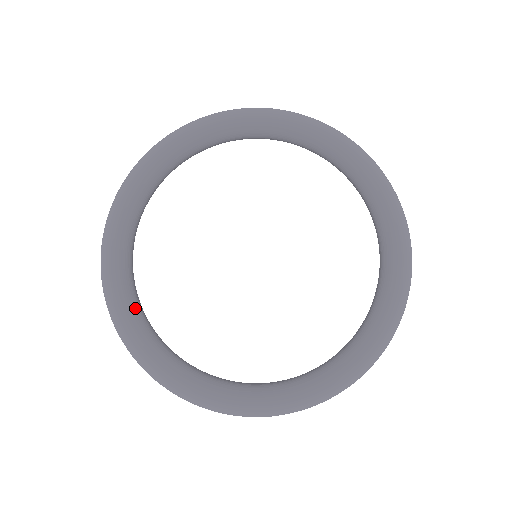
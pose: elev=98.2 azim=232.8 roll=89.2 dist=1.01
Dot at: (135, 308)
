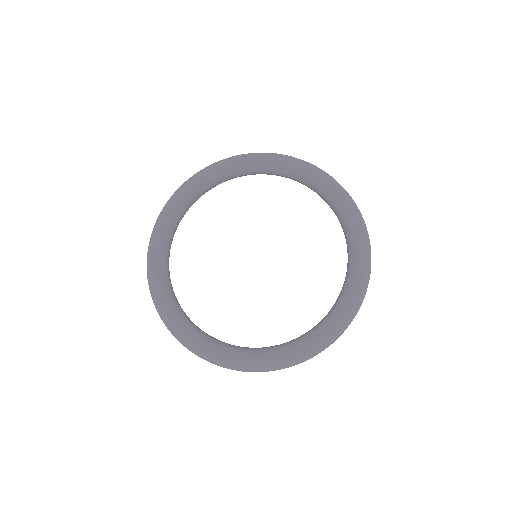
Dot at: (165, 278)
